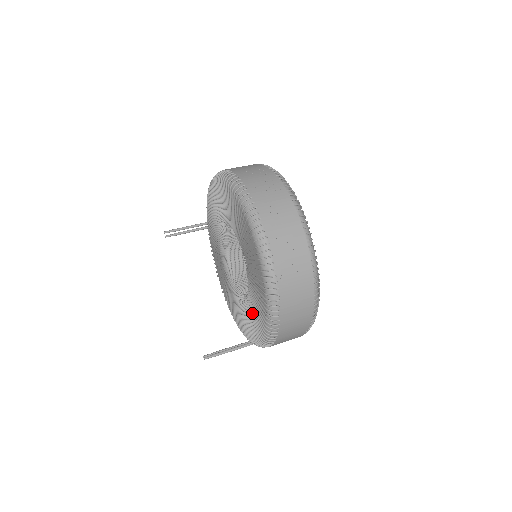
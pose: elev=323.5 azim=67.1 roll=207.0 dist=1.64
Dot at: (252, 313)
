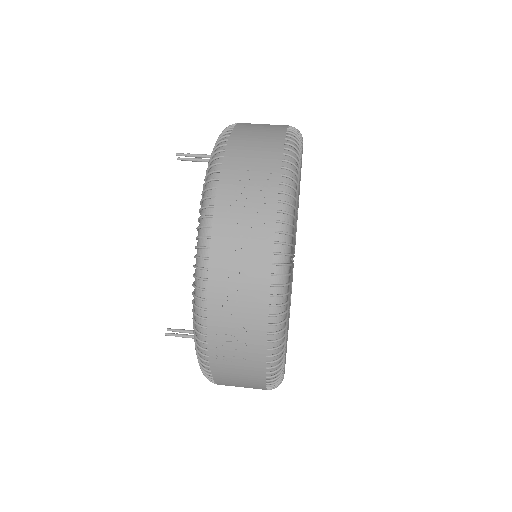
Dot at: occluded
